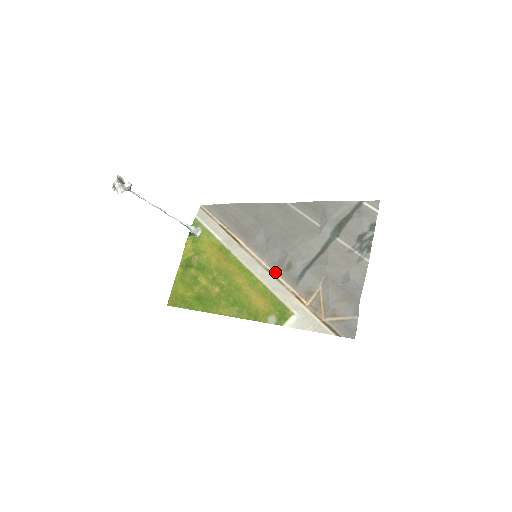
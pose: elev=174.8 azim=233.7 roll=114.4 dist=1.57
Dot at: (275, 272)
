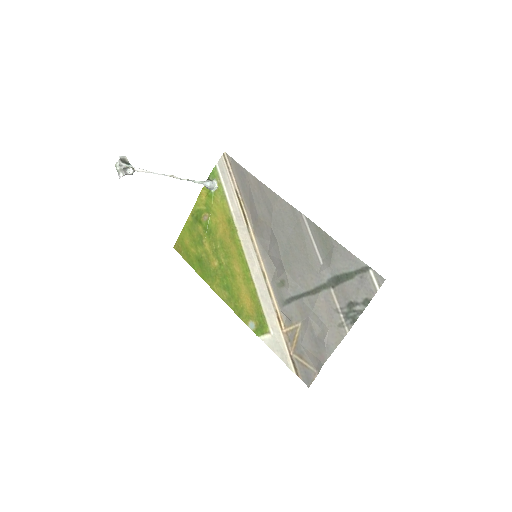
Dot at: (269, 280)
